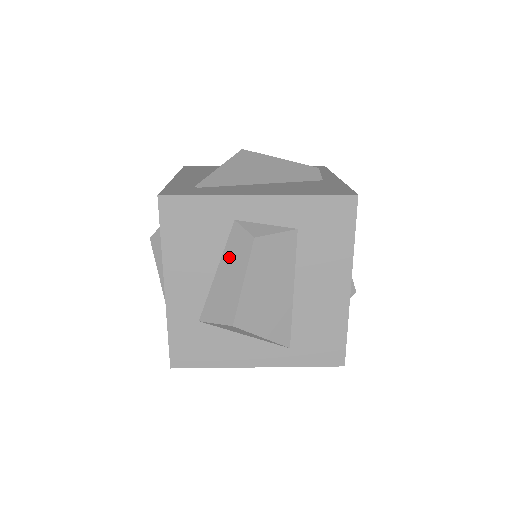
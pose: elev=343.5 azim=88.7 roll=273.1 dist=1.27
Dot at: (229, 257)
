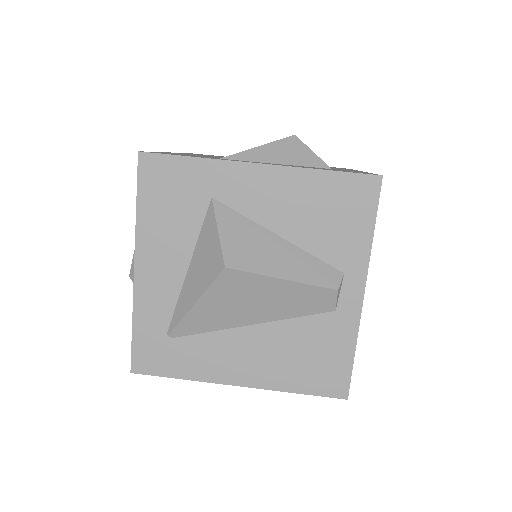
Dot at: occluded
